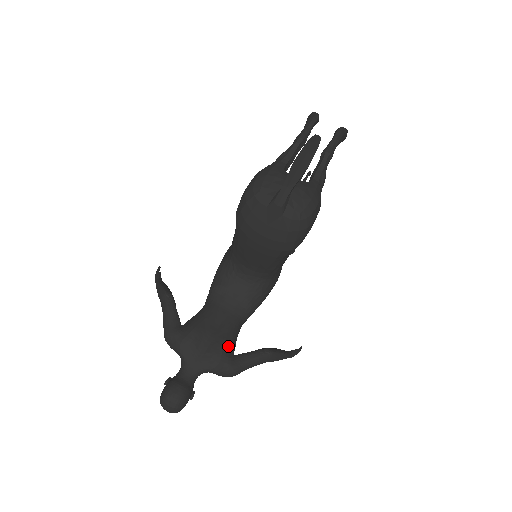
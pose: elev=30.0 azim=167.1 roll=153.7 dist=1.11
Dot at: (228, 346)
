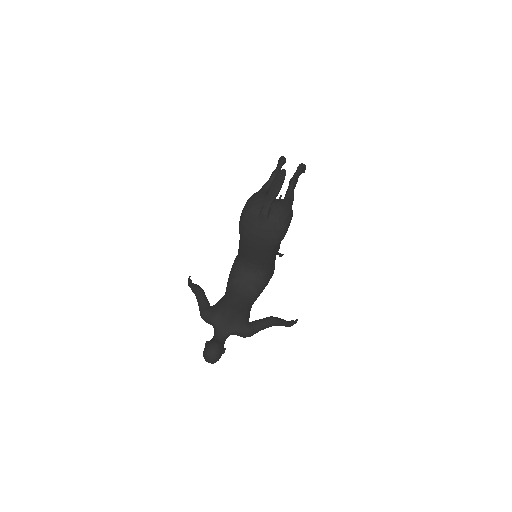
Dot at: (244, 316)
